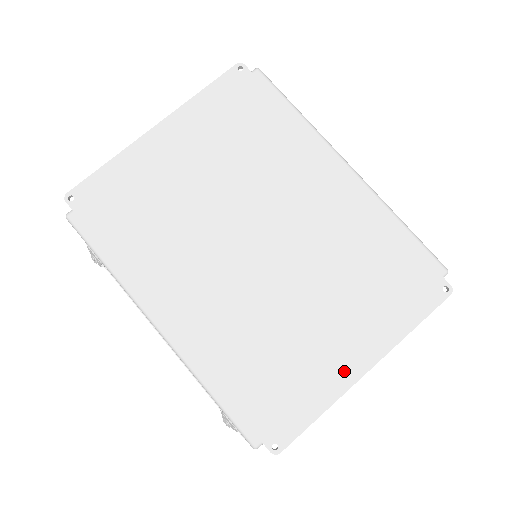
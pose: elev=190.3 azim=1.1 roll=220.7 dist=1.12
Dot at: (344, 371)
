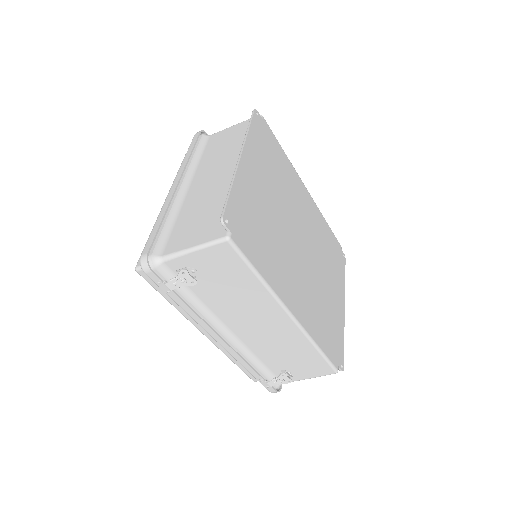
Dot at: (341, 312)
